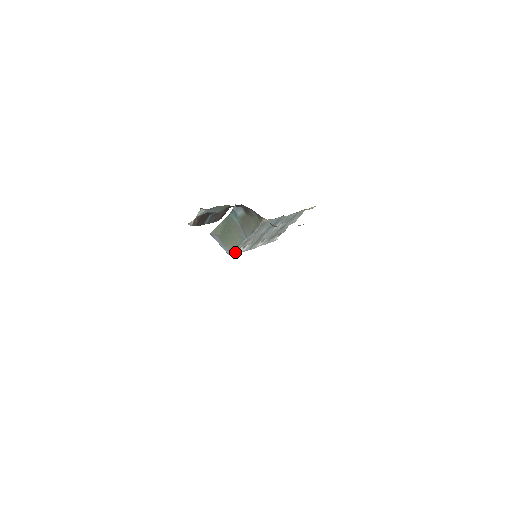
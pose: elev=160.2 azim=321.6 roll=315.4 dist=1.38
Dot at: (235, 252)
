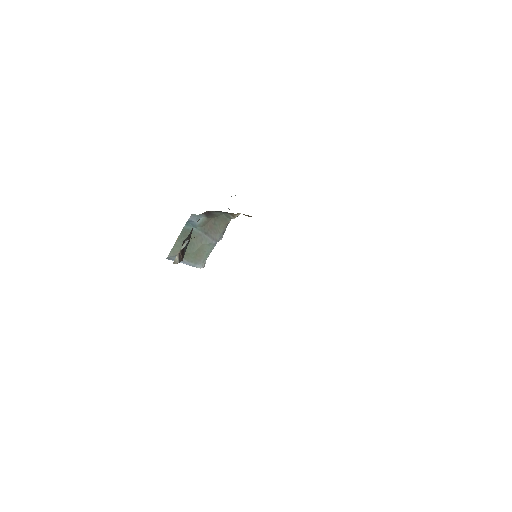
Dot at: (205, 262)
